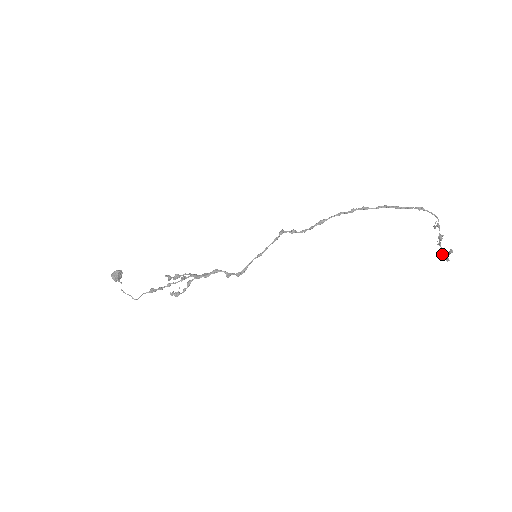
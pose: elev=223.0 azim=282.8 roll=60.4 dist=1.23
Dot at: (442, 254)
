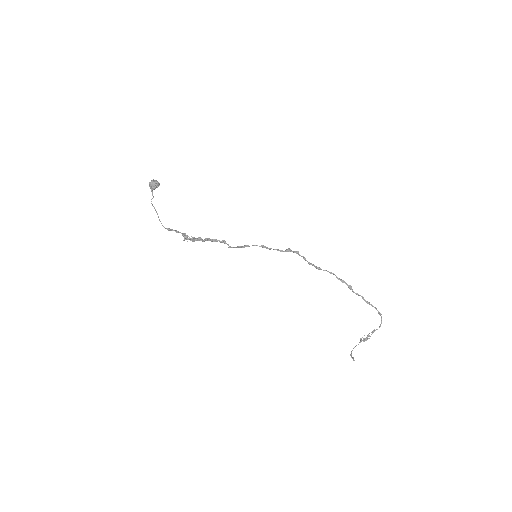
Dot at: (354, 347)
